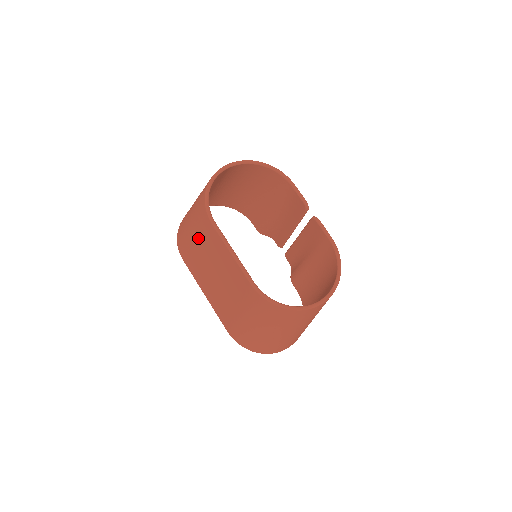
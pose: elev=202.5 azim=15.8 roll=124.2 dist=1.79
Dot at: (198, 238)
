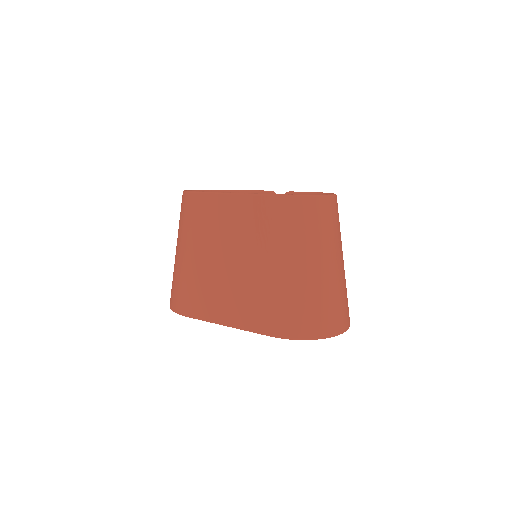
Dot at: (192, 241)
